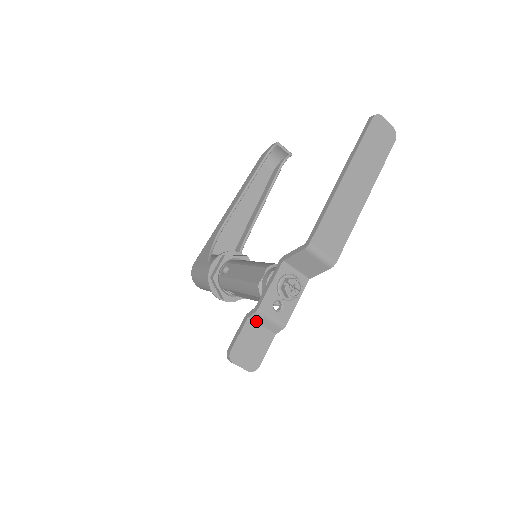
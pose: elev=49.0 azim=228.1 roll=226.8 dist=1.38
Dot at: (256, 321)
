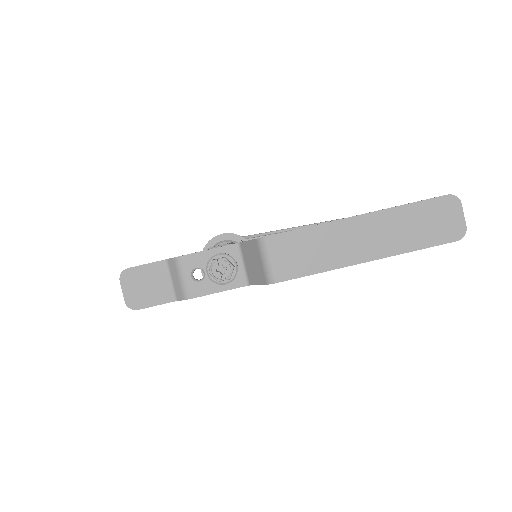
Dot at: (171, 269)
